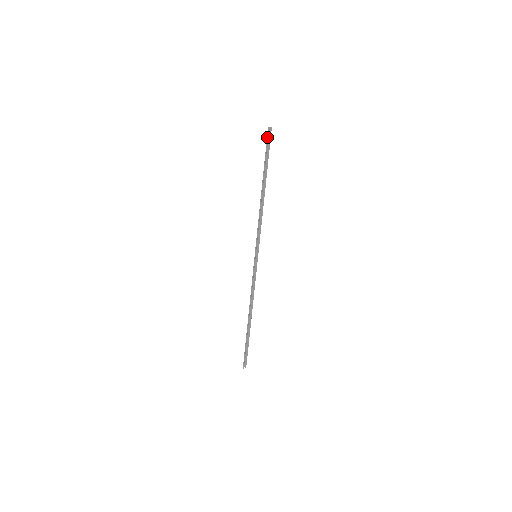
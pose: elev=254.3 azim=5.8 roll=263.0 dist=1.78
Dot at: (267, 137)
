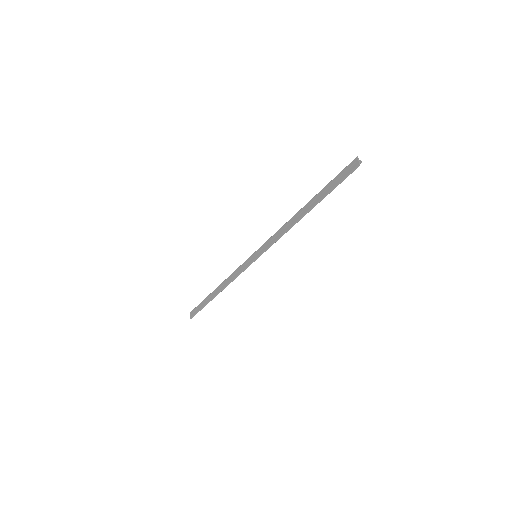
Dot at: (350, 173)
